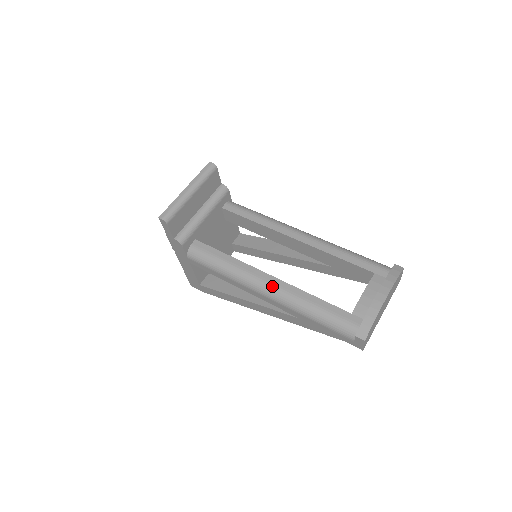
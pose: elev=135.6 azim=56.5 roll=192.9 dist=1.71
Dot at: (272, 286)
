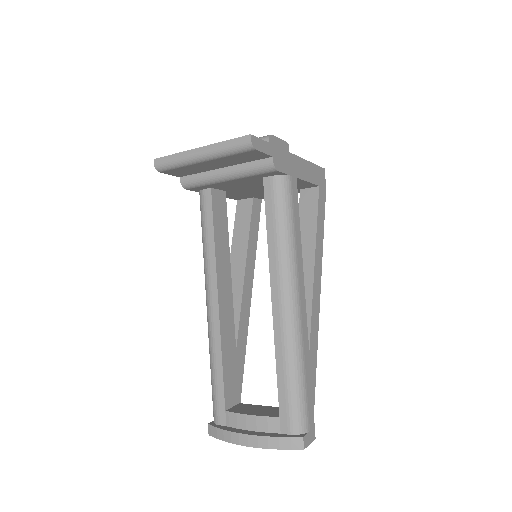
Dot at: (209, 313)
